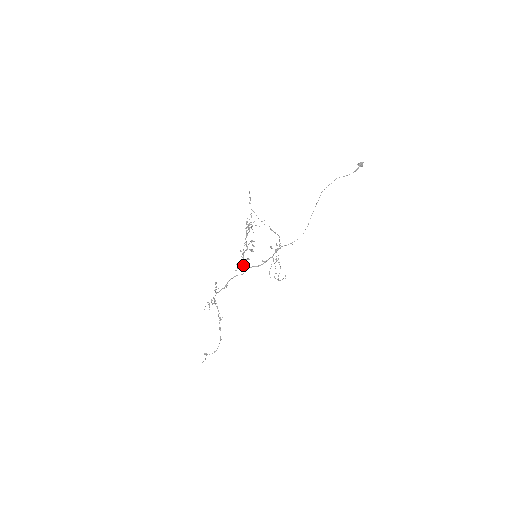
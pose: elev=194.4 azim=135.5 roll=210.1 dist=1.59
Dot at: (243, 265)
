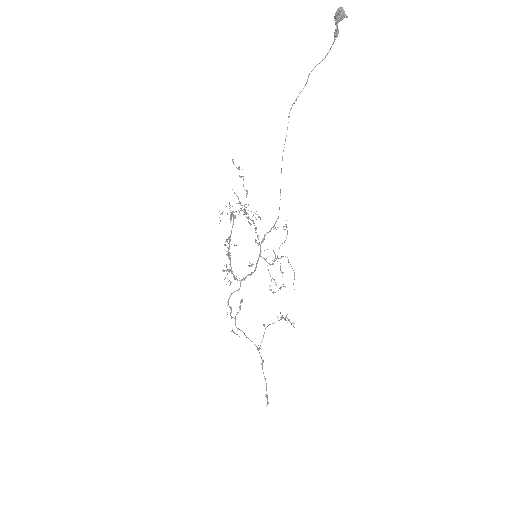
Dot at: (233, 276)
